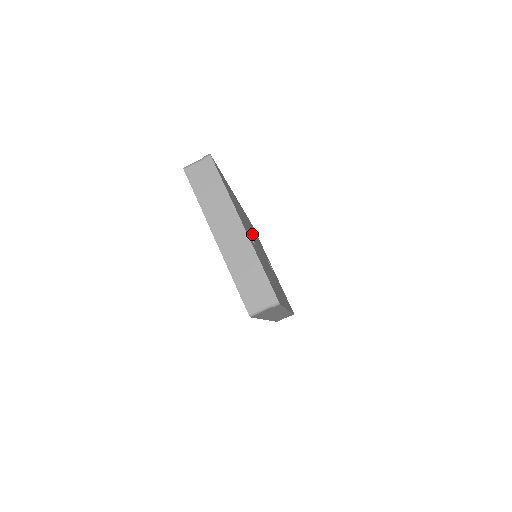
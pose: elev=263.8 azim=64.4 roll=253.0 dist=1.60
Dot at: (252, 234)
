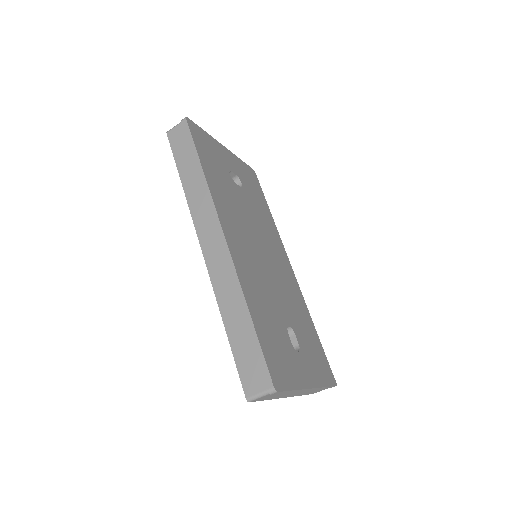
Dot at: (264, 278)
